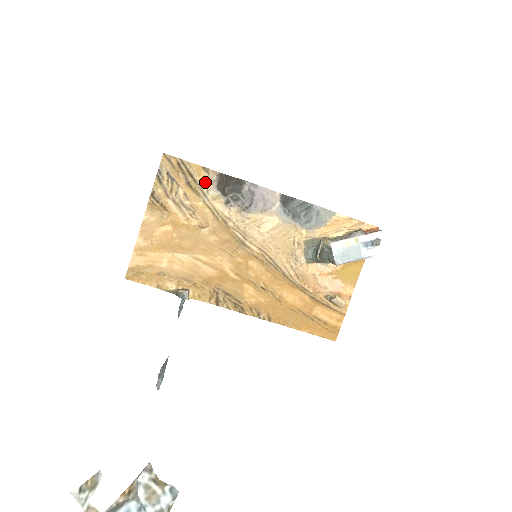
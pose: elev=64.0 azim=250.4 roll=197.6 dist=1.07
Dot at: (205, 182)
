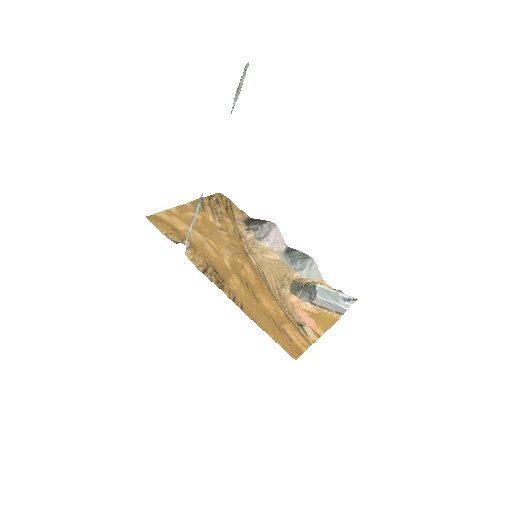
Dot at: (238, 216)
